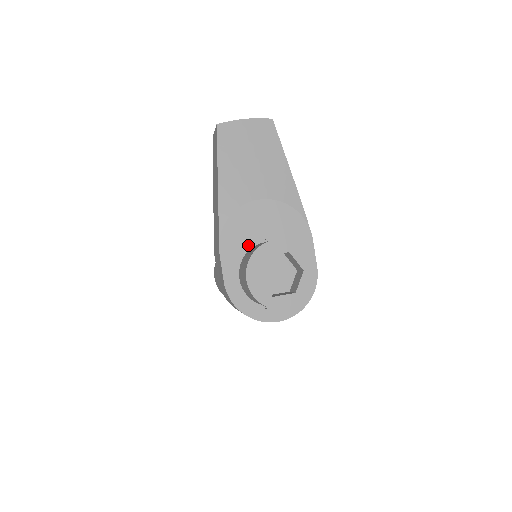
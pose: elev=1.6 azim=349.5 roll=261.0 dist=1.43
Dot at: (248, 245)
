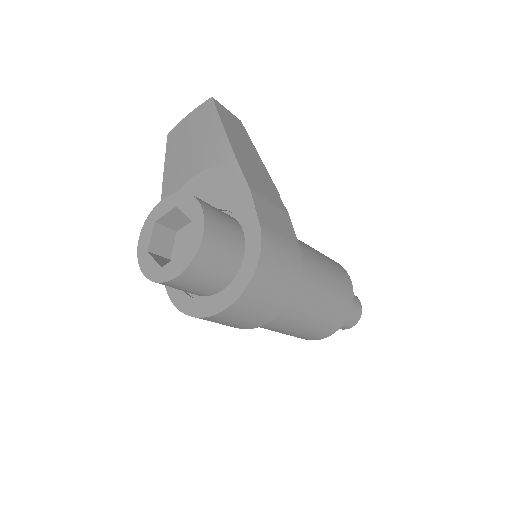
Dot at: occluded
